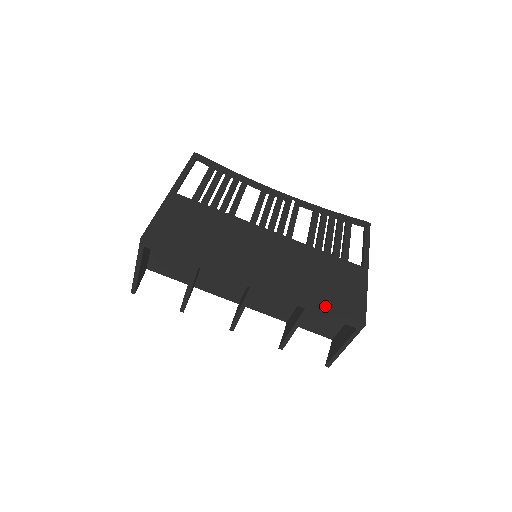
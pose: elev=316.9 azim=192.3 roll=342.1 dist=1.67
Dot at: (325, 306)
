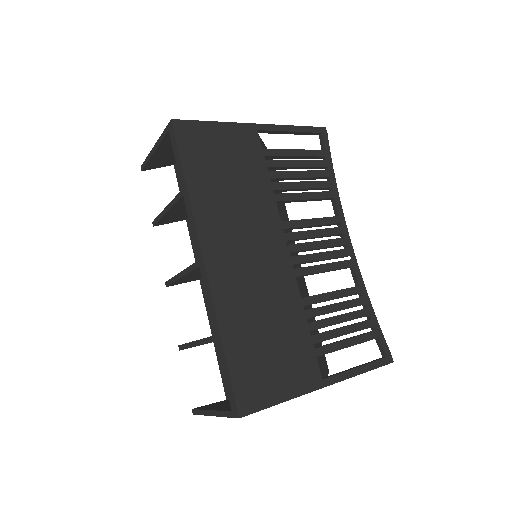
Dot at: (230, 355)
